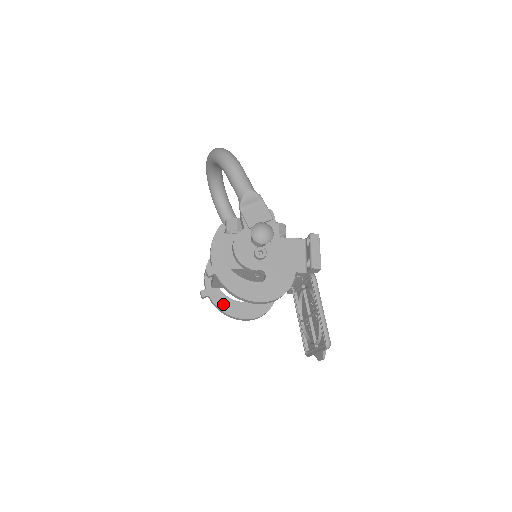
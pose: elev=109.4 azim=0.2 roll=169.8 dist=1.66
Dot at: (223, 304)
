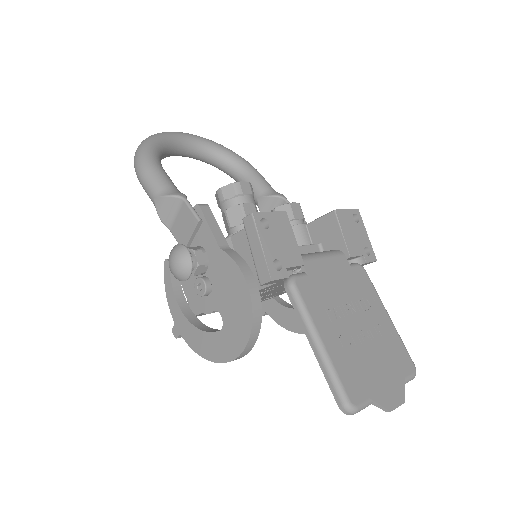
Dot at: (283, 319)
